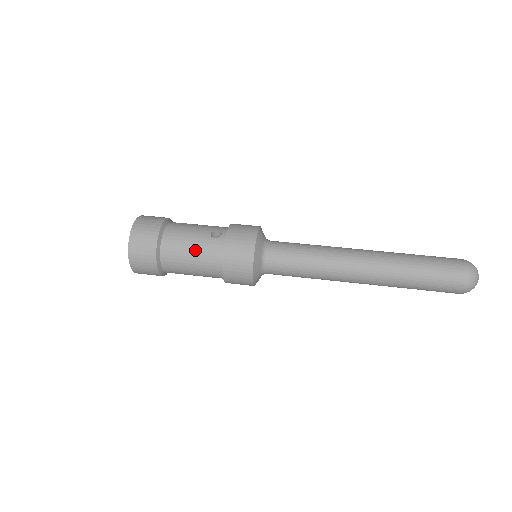
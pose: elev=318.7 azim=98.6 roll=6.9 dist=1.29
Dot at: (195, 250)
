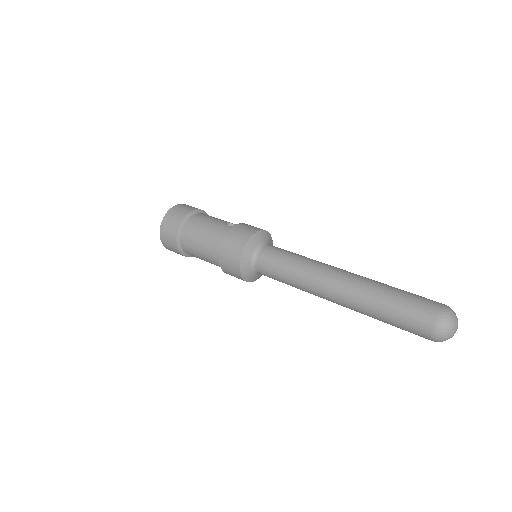
Dot at: (209, 229)
